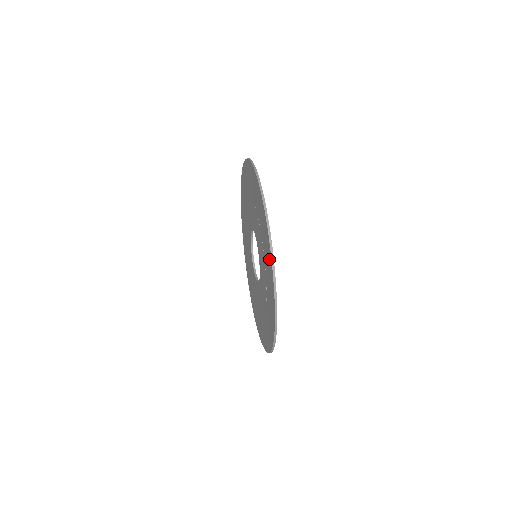
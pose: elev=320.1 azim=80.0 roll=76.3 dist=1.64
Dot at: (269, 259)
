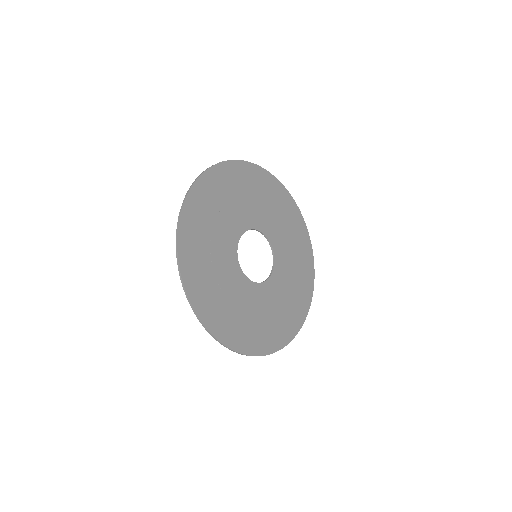
Dot at: (246, 171)
